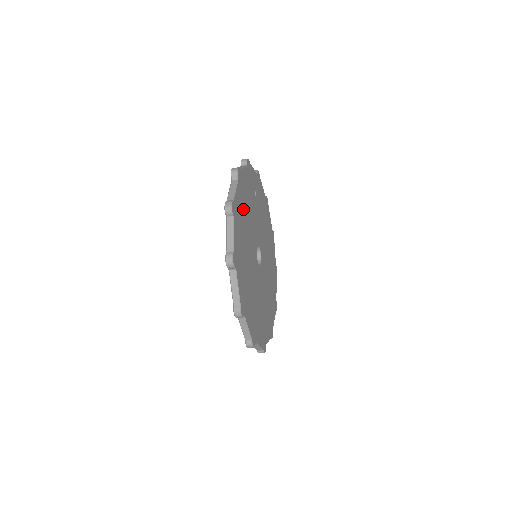
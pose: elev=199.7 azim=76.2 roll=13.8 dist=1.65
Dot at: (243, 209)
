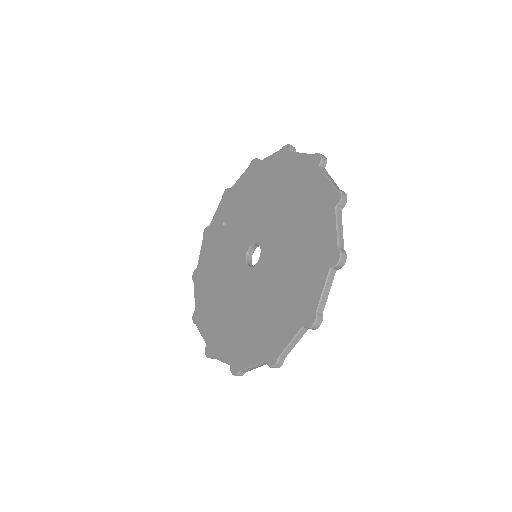
Dot at: occluded
